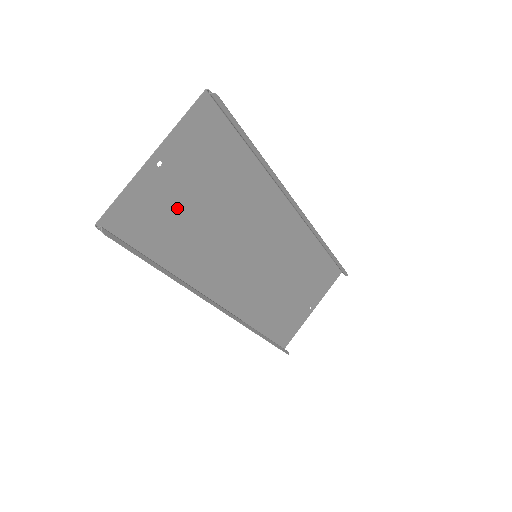
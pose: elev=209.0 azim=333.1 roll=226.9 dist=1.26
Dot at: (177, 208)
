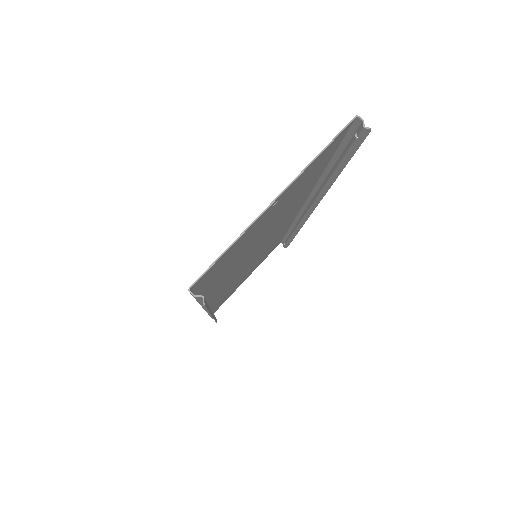
Dot at: (250, 240)
